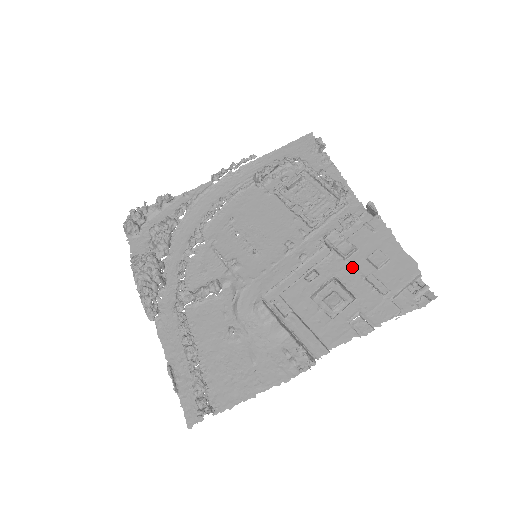
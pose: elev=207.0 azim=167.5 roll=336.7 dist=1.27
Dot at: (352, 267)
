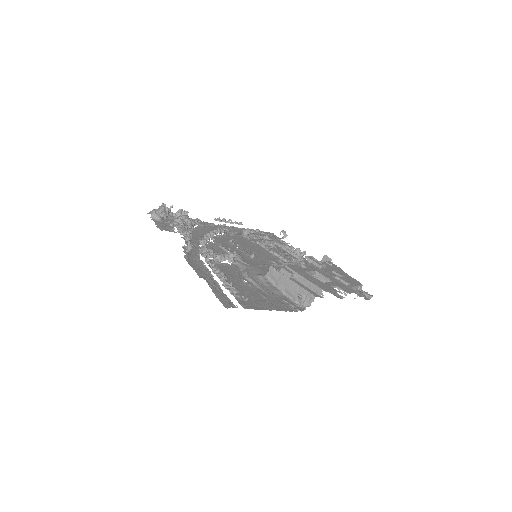
Dot at: (325, 271)
